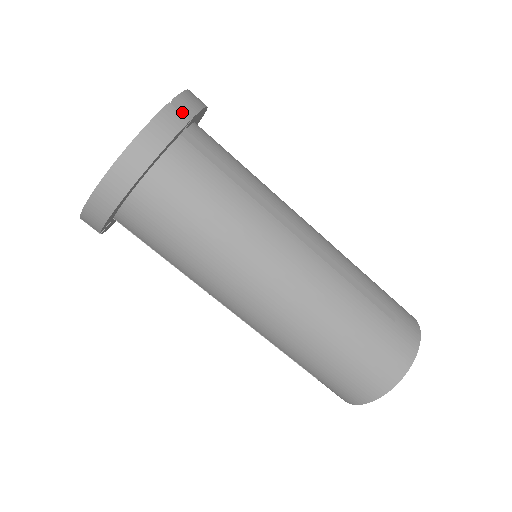
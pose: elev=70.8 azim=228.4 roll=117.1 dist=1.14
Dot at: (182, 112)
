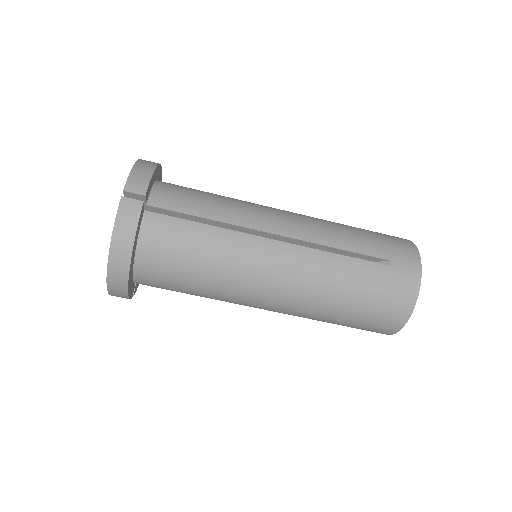
Dot at: (135, 195)
